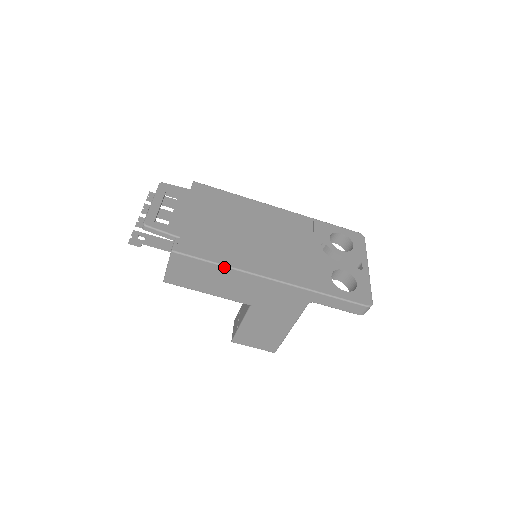
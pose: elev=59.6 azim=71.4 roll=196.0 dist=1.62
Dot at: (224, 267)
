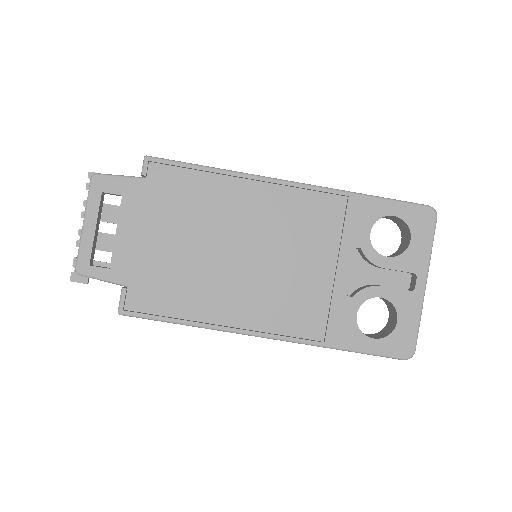
Dot at: (193, 326)
